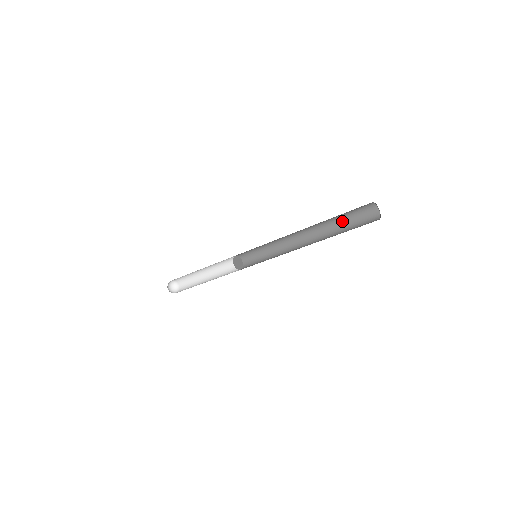
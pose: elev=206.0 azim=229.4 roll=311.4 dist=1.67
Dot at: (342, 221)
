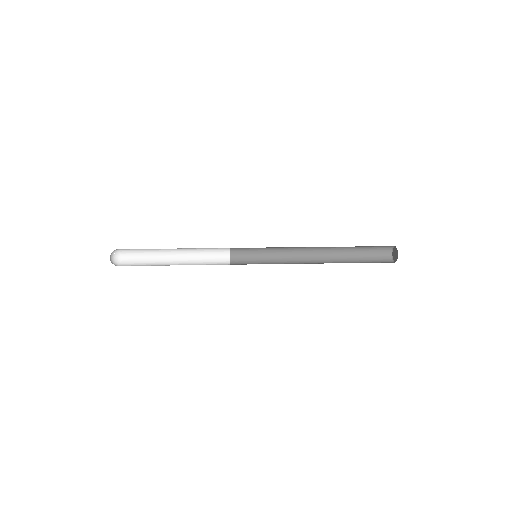
Dot at: (357, 249)
